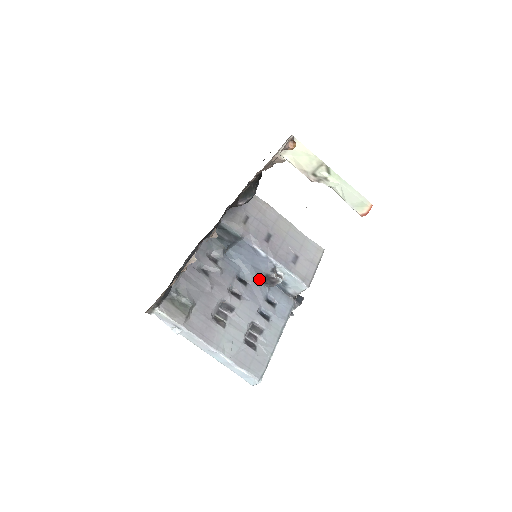
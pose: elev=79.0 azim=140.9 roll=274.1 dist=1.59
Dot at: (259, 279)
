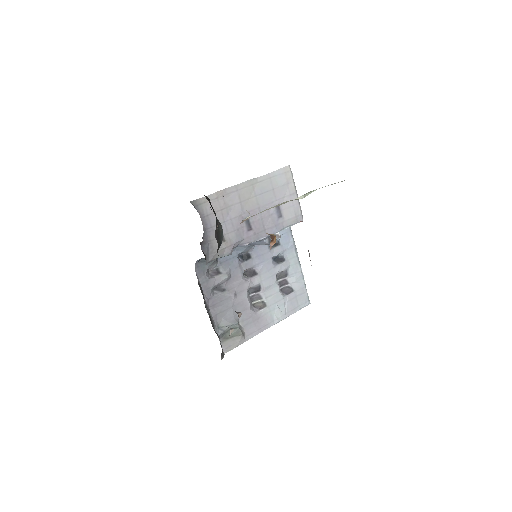
Dot at: occluded
